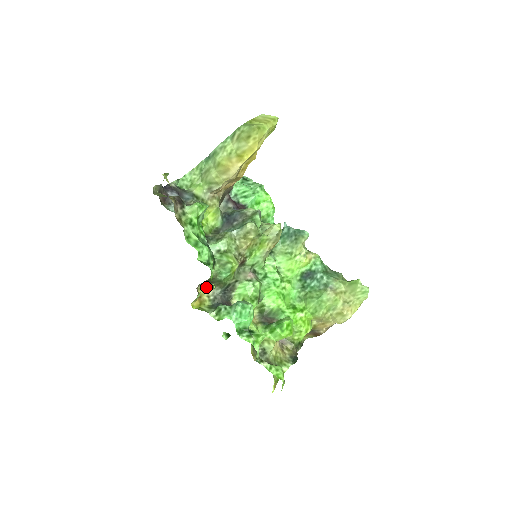
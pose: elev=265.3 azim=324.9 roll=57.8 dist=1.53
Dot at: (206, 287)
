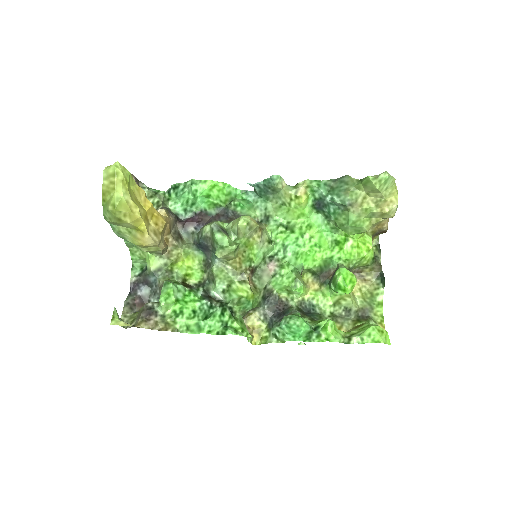
Dot at: (249, 315)
